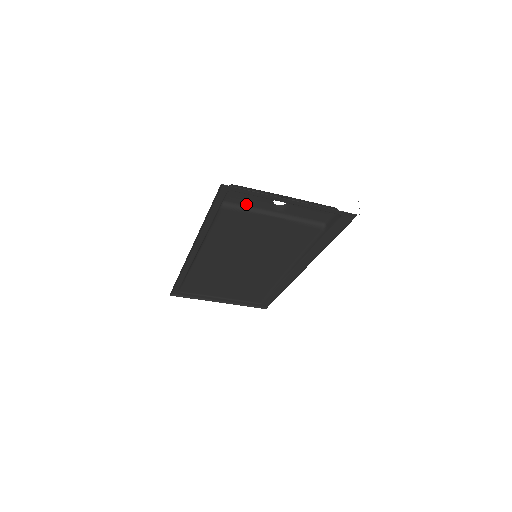
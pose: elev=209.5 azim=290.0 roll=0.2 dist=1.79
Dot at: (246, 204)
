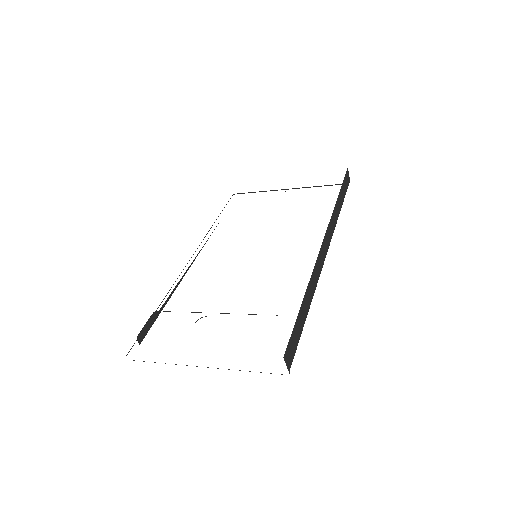
Dot at: occluded
